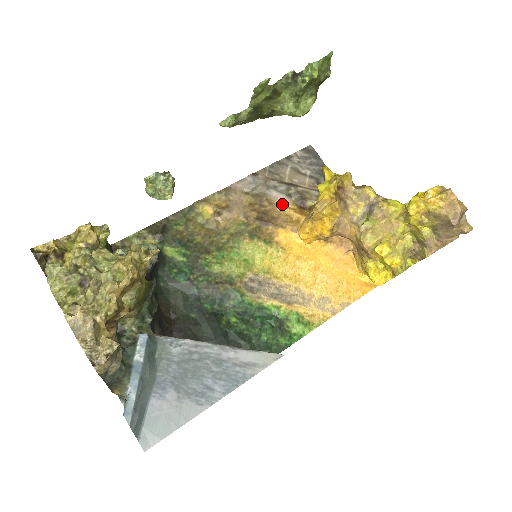
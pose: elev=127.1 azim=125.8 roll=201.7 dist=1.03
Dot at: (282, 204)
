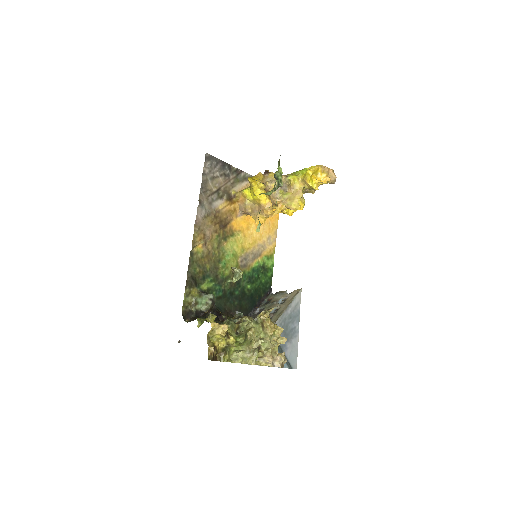
Dot at: (223, 207)
